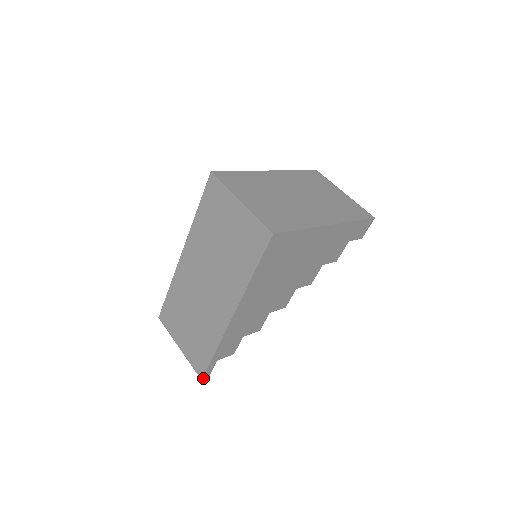
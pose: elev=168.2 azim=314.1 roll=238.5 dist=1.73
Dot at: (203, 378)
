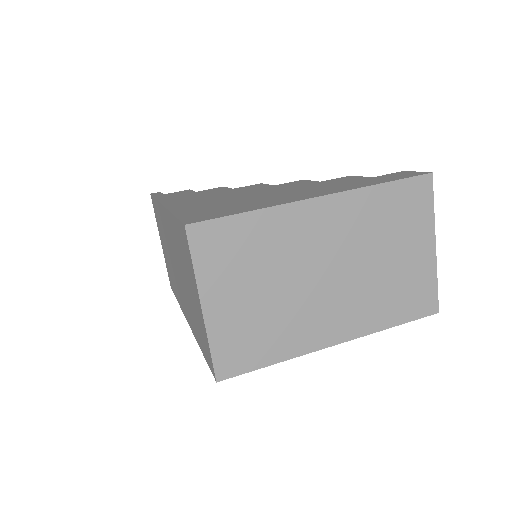
Dot at: occluded
